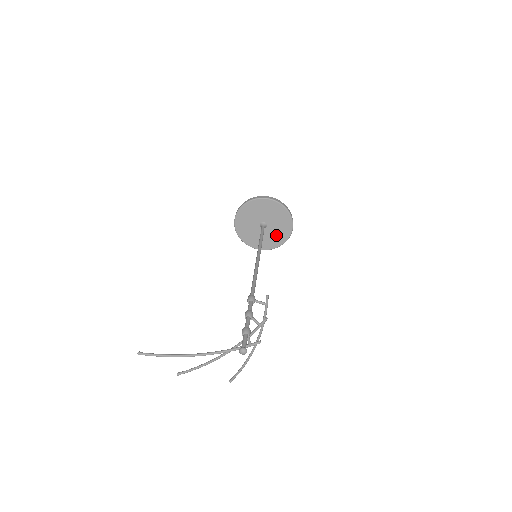
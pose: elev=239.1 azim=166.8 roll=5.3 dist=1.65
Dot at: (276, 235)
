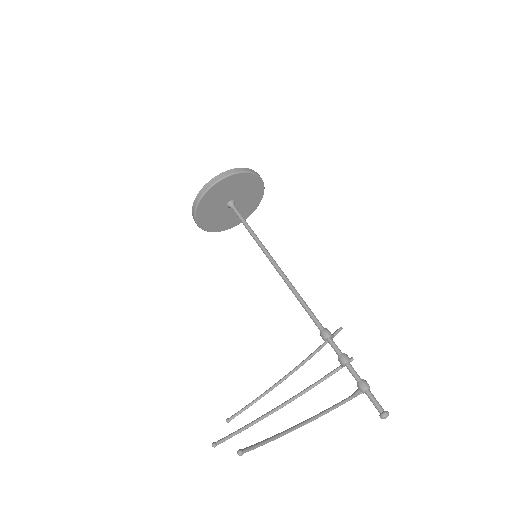
Dot at: (235, 216)
